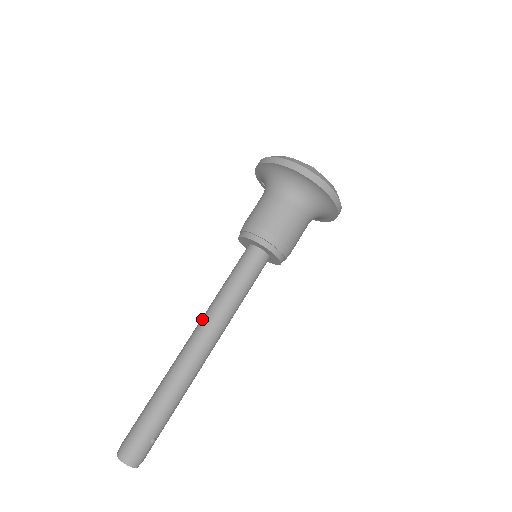
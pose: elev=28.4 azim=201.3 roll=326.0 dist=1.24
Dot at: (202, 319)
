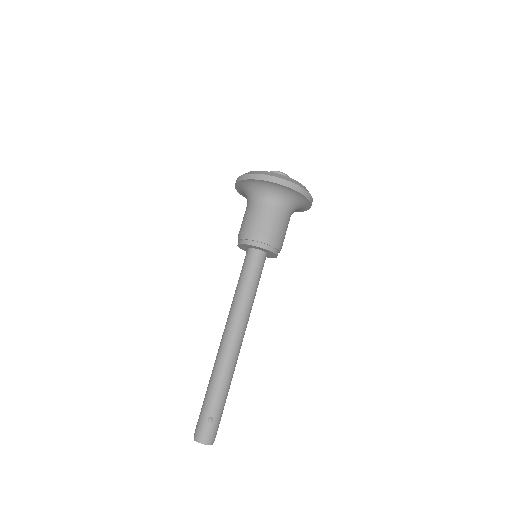
Dot at: occluded
